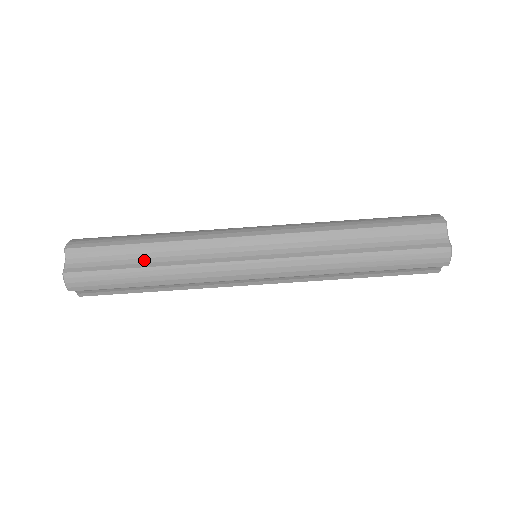
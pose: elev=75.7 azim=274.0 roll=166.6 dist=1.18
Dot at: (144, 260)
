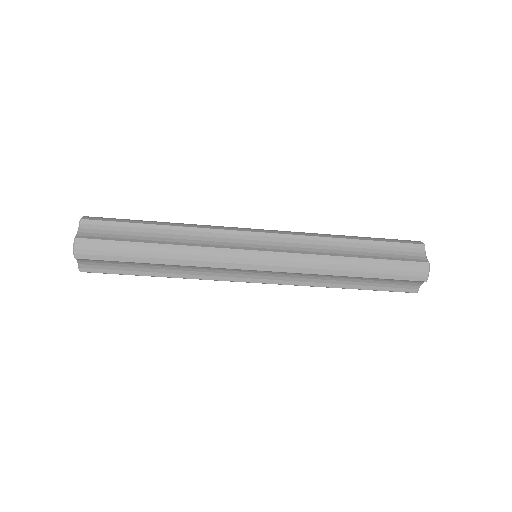
Dot at: (155, 238)
